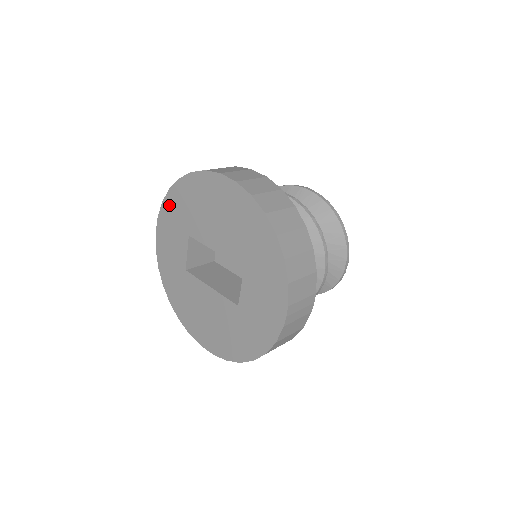
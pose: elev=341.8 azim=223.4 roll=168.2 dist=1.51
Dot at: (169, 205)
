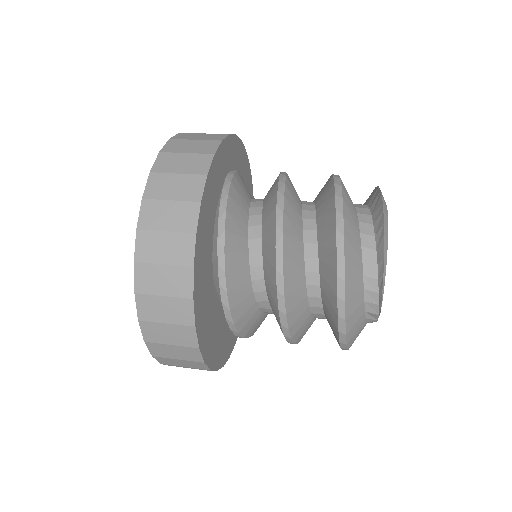
Dot at: occluded
